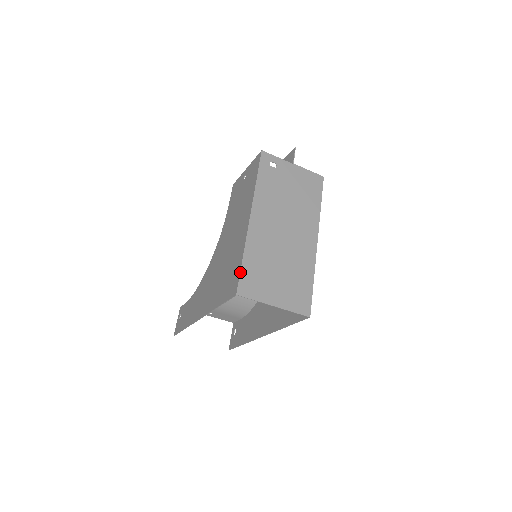
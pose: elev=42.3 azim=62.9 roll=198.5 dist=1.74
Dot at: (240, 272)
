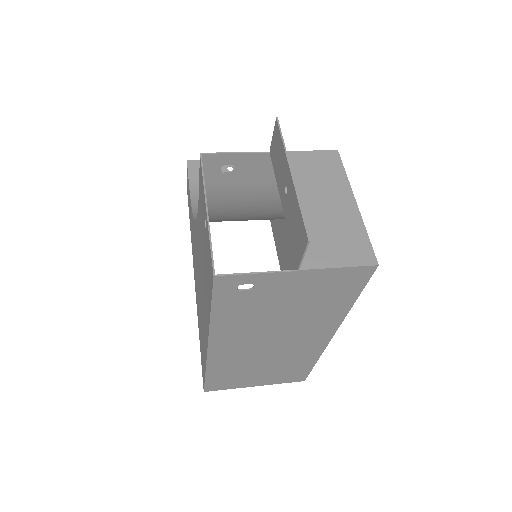
Dot at: (204, 382)
